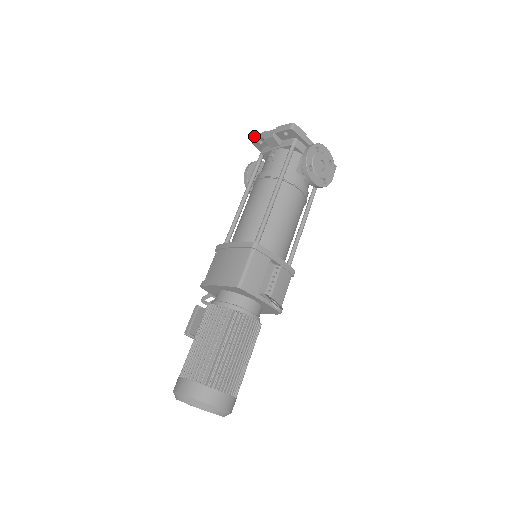
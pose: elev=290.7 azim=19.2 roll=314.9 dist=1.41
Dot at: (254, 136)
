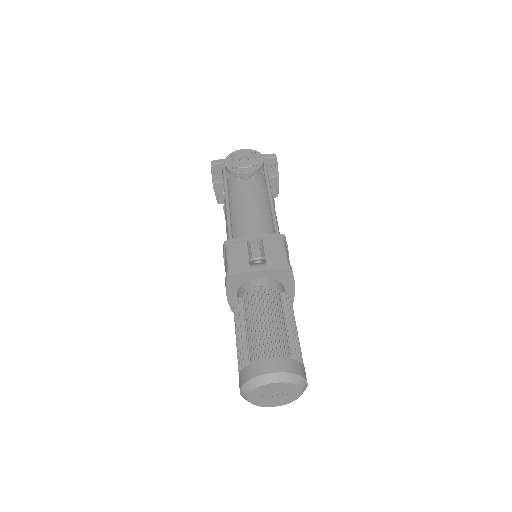
Dot at: occluded
